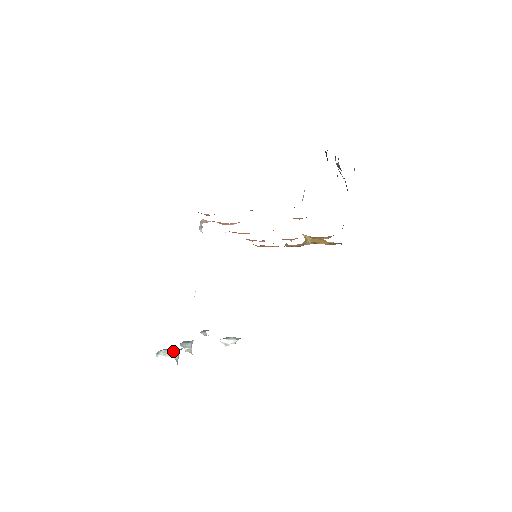
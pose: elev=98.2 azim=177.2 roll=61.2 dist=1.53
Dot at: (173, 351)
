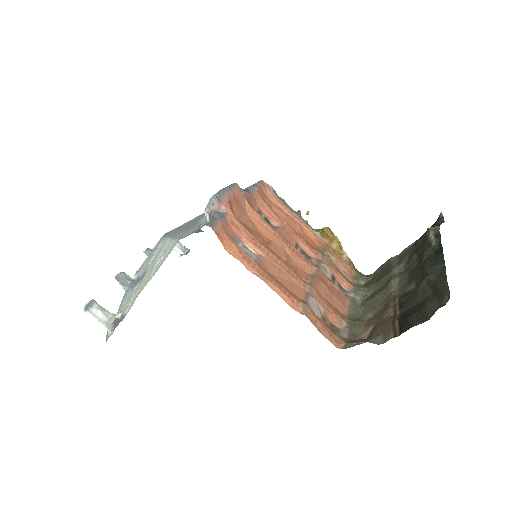
Dot at: (106, 319)
